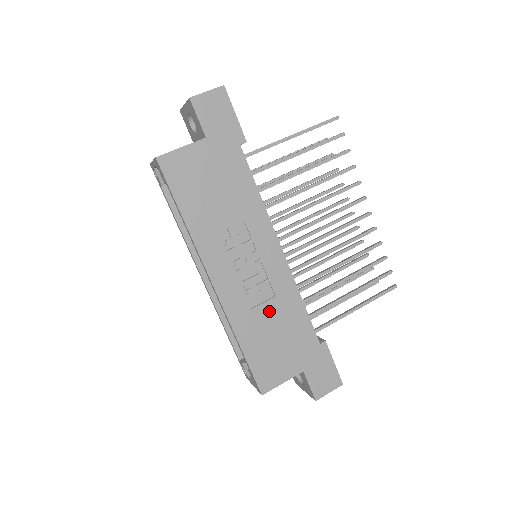
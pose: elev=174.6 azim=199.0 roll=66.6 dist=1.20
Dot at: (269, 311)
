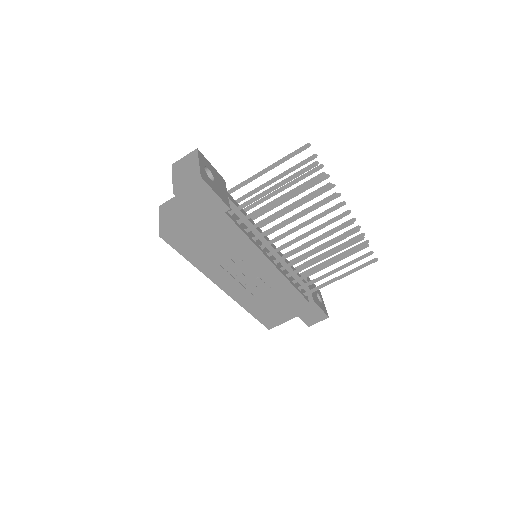
Dot at: (267, 295)
